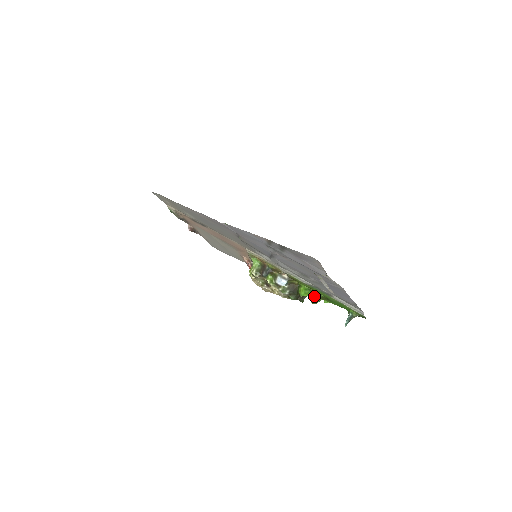
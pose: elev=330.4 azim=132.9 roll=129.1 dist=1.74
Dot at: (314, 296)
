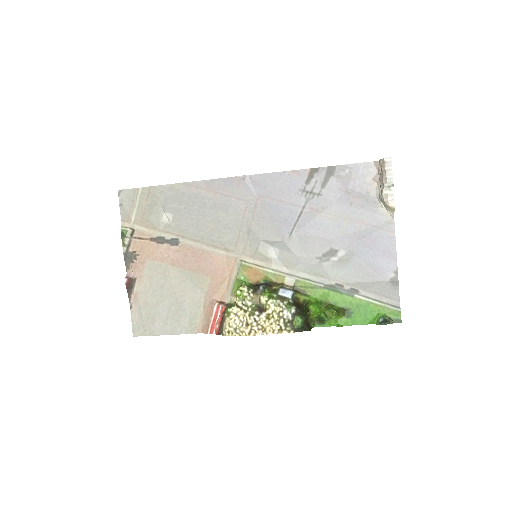
Dot at: (330, 307)
